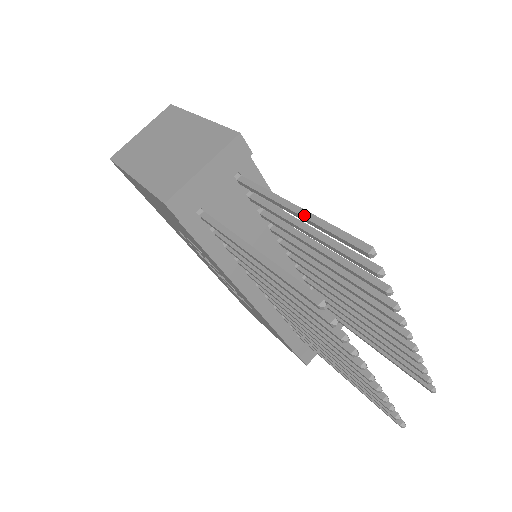
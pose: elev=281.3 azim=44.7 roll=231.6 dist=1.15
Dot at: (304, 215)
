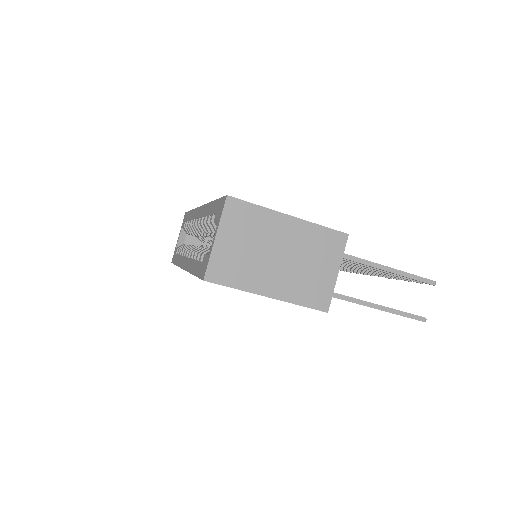
Dot at: (390, 271)
